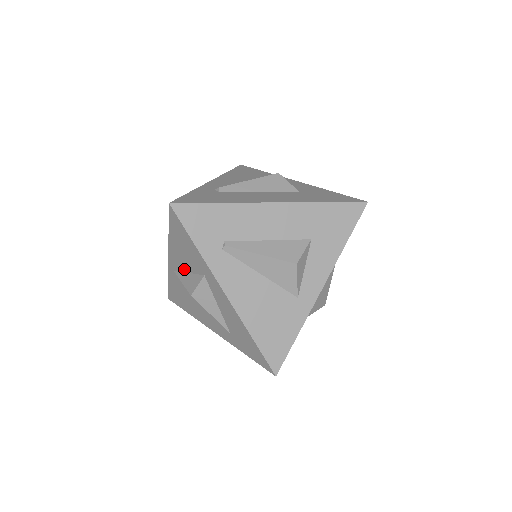
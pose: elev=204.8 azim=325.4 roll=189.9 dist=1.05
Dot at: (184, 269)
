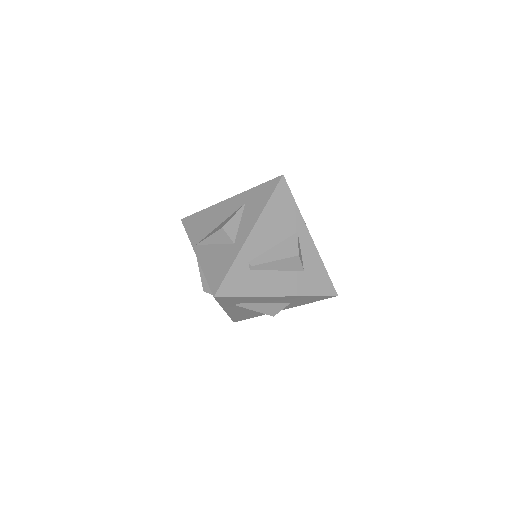
Dot at: occluded
